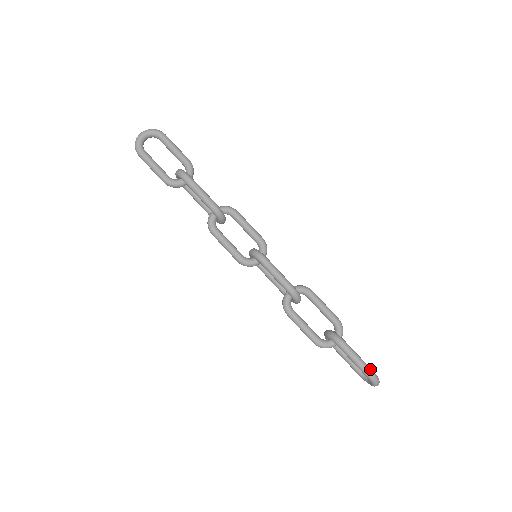
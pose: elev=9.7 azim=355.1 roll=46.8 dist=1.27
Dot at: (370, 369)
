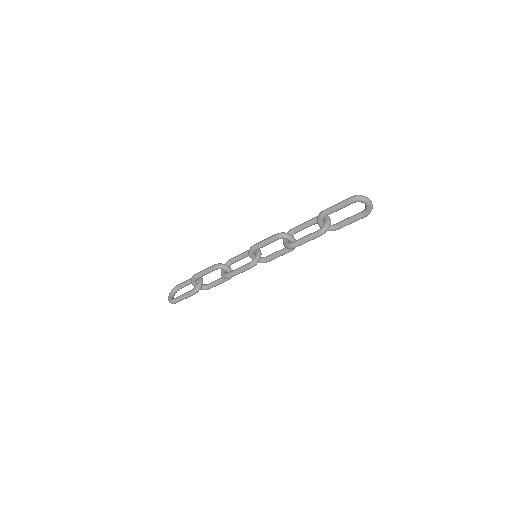
Dot at: (348, 198)
